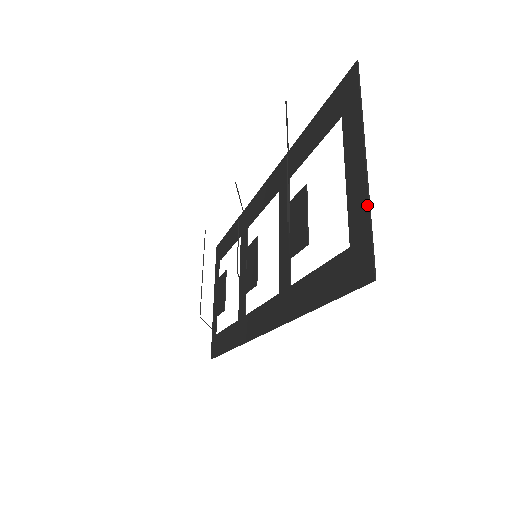
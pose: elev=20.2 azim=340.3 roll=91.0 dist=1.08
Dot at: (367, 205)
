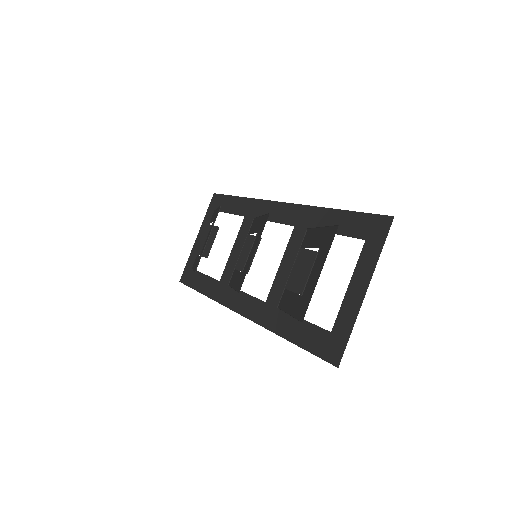
Dot at: (353, 321)
